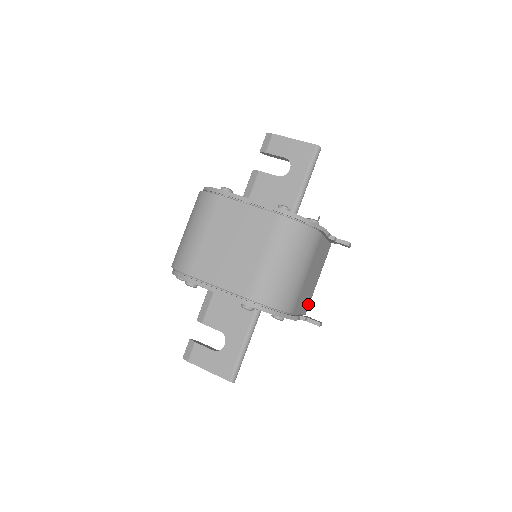
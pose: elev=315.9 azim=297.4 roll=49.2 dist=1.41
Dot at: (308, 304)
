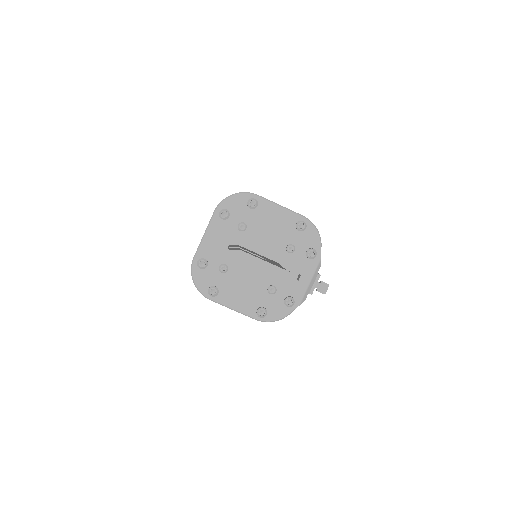
Dot at: occluded
